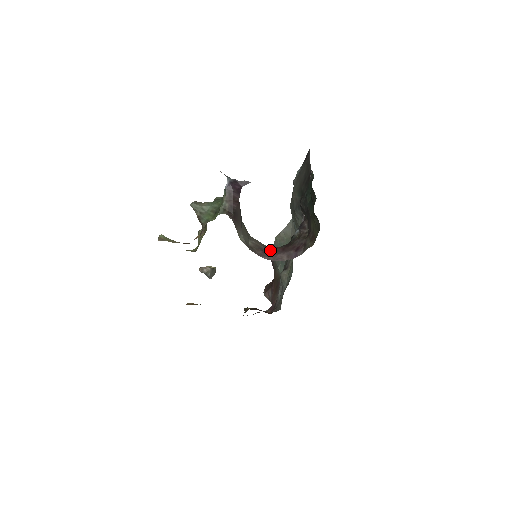
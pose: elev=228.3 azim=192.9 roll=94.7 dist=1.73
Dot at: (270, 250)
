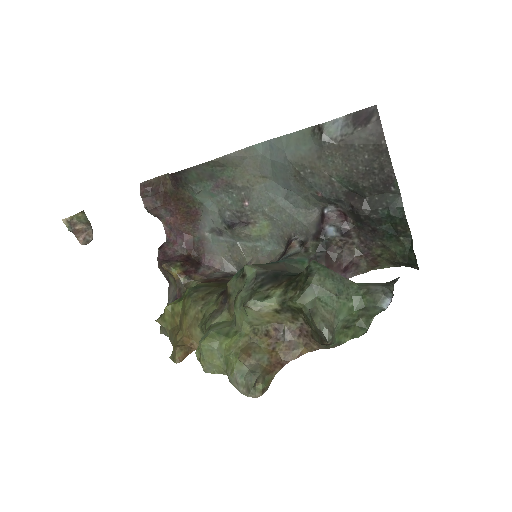
Dot at: occluded
